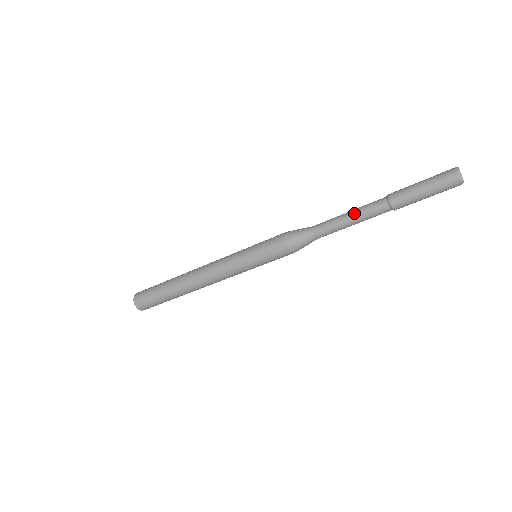
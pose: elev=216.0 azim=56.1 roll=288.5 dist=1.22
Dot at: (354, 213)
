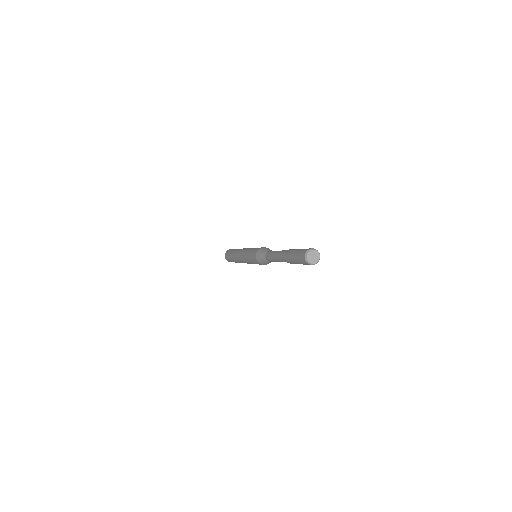
Dot at: (276, 259)
